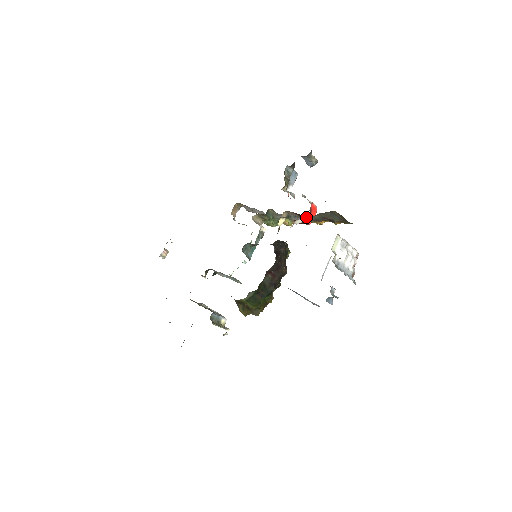
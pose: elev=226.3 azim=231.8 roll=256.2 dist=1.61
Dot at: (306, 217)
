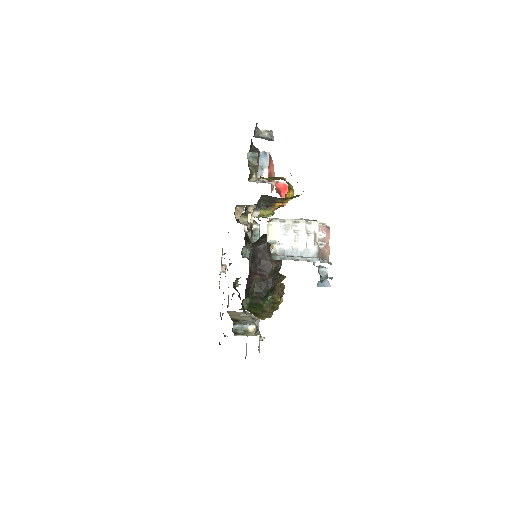
Dot at: occluded
